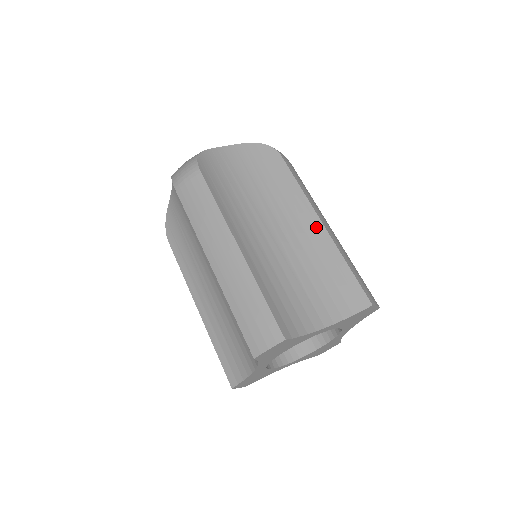
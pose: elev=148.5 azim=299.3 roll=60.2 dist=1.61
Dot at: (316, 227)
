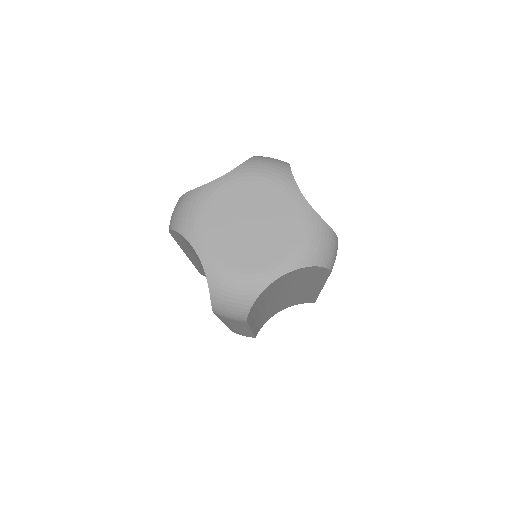
Dot at: occluded
